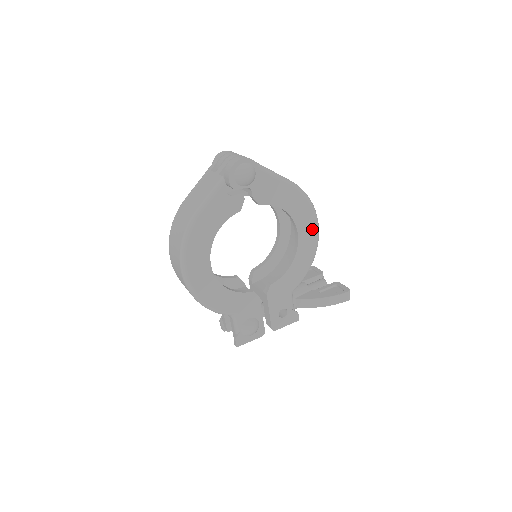
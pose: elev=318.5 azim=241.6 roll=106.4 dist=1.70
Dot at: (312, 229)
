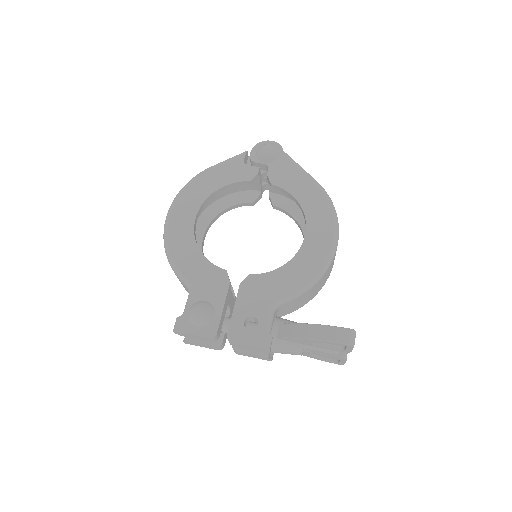
Dot at: (326, 237)
